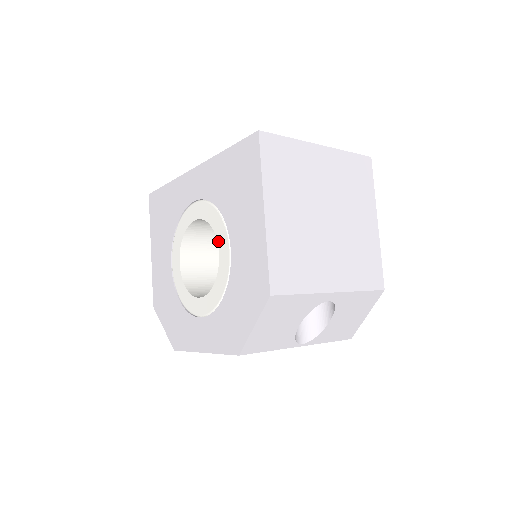
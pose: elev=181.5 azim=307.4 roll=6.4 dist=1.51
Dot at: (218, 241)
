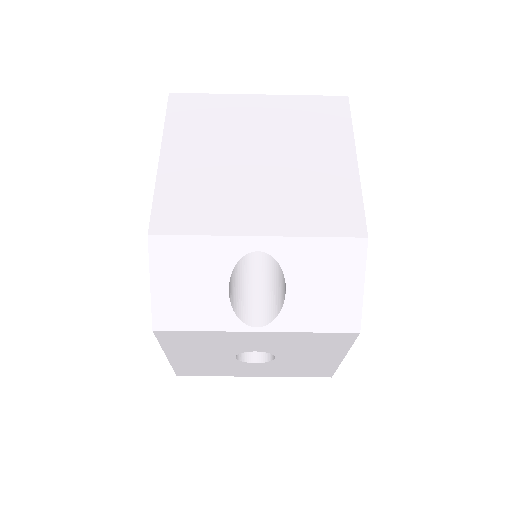
Dot at: occluded
